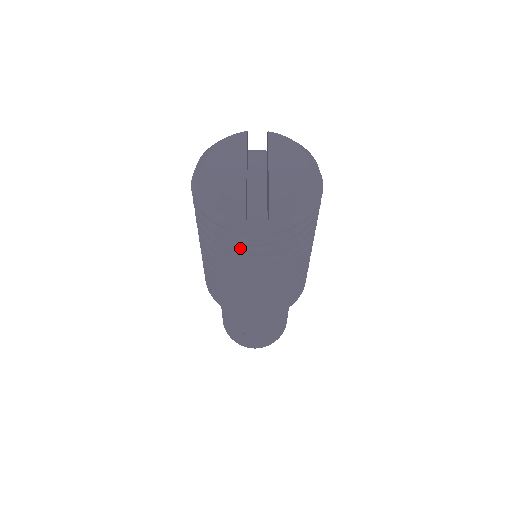
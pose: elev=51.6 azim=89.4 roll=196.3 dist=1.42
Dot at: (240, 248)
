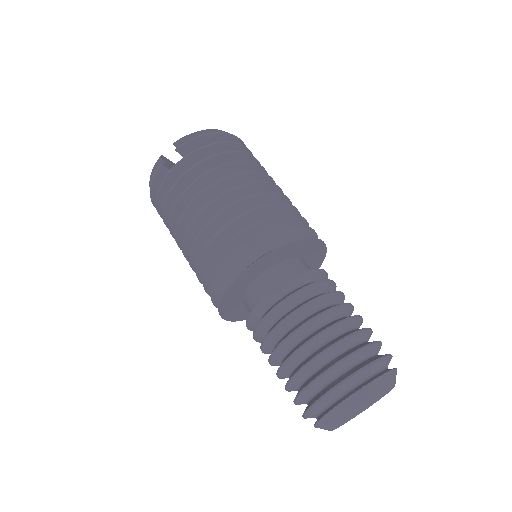
Dot at: (173, 187)
